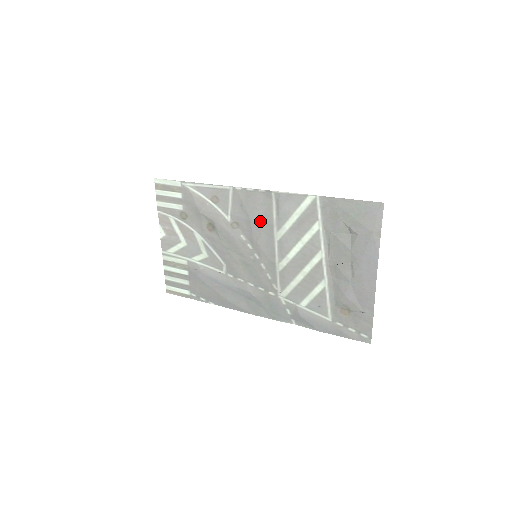
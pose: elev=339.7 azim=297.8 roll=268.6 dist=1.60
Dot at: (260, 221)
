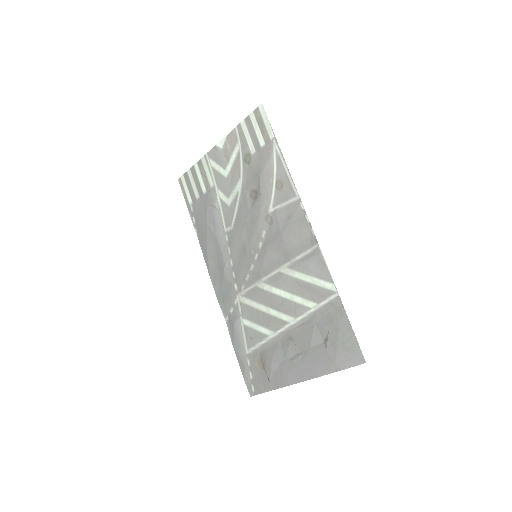
Dot at: (286, 245)
